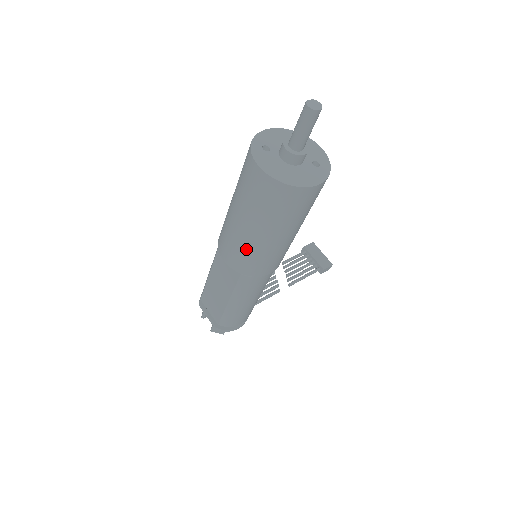
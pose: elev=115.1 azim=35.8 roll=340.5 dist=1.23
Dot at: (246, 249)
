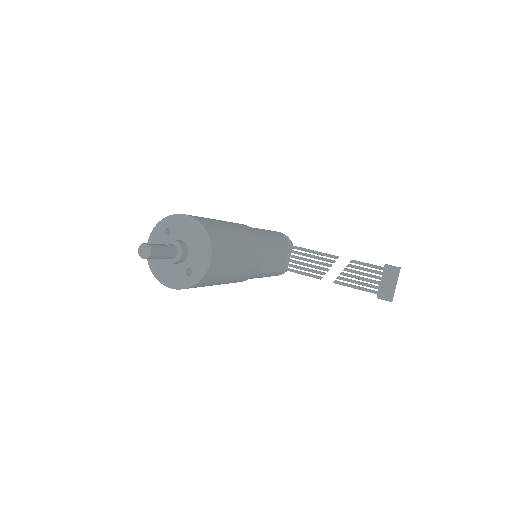
Dot at: occluded
